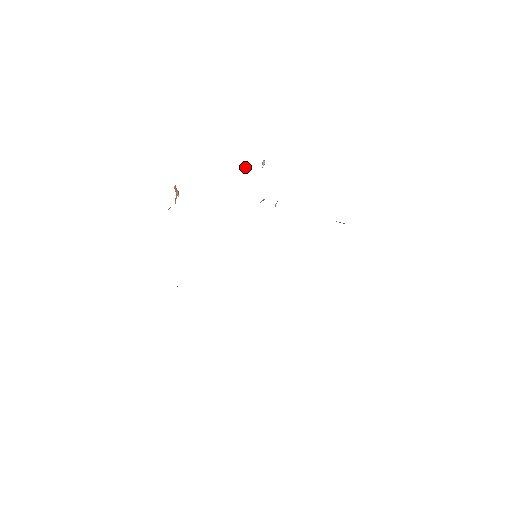
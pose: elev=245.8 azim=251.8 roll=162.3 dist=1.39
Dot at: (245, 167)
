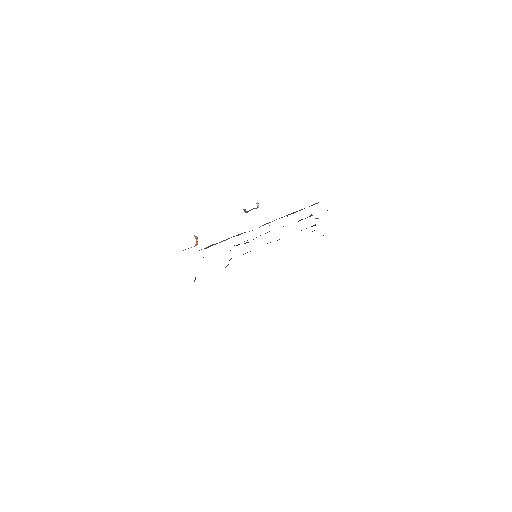
Dot at: (244, 210)
